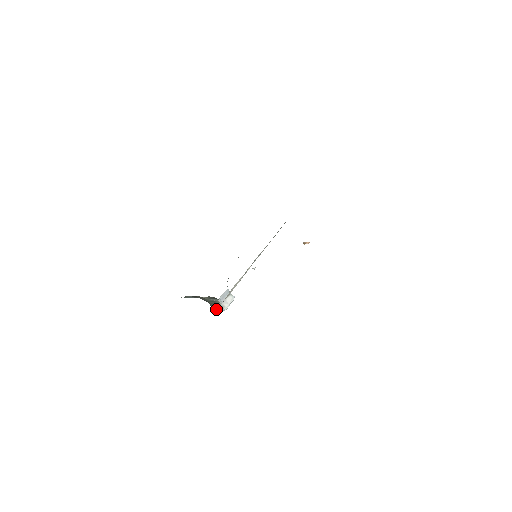
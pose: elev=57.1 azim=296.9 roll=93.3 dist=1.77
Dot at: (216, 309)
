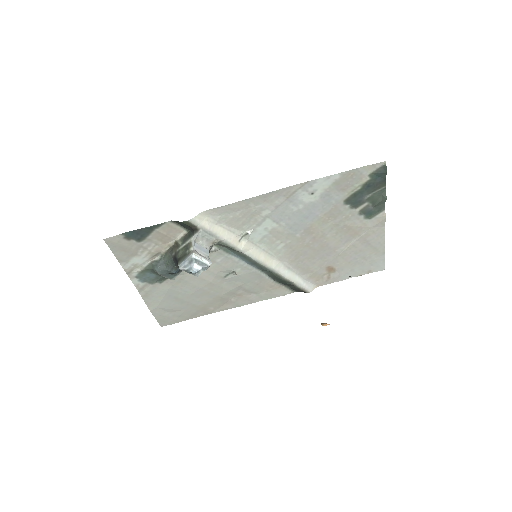
Dot at: (183, 261)
